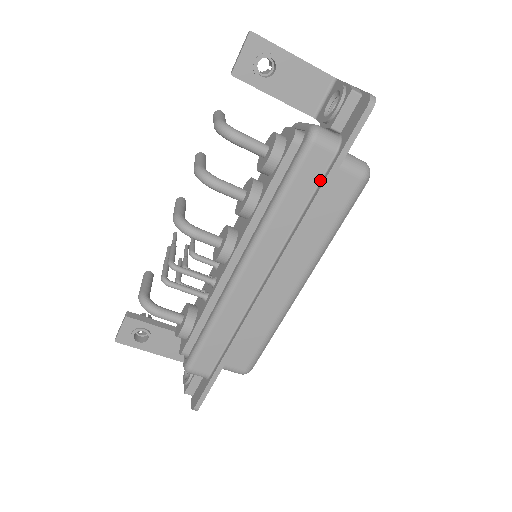
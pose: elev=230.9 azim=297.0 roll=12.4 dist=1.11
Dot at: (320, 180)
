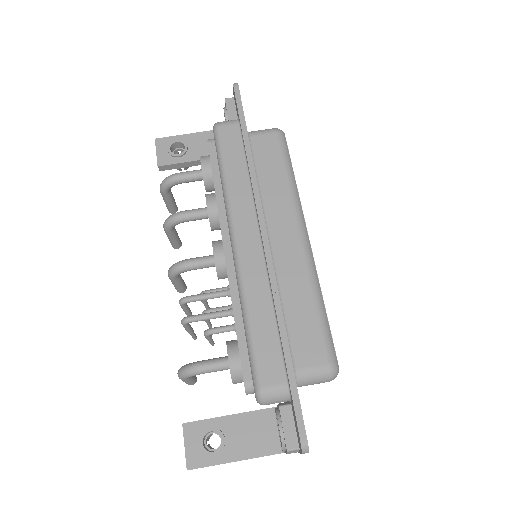
Dot at: (242, 144)
